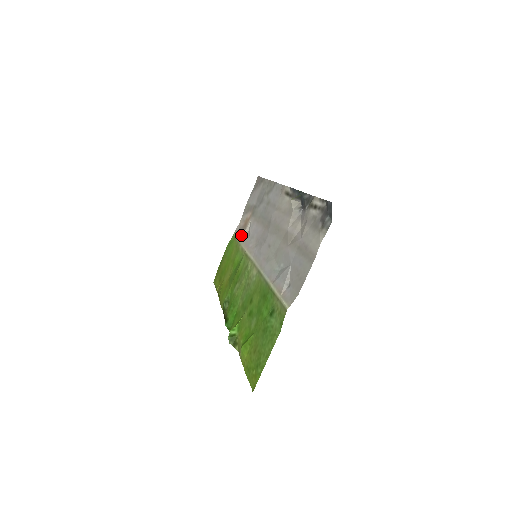
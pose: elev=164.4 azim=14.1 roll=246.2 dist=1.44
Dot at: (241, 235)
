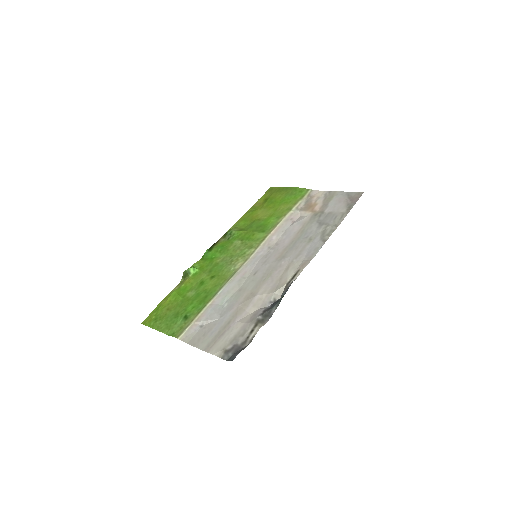
Dot at: (300, 207)
